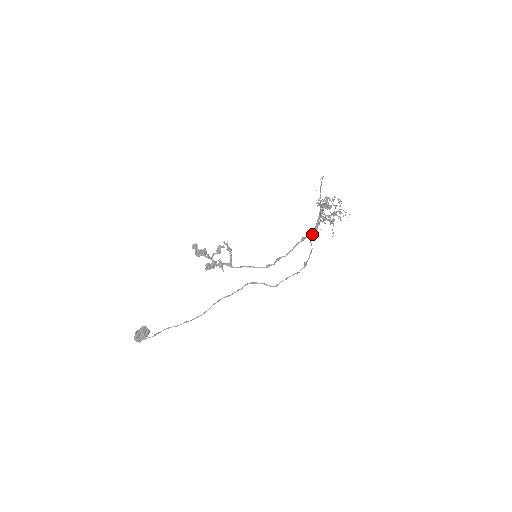
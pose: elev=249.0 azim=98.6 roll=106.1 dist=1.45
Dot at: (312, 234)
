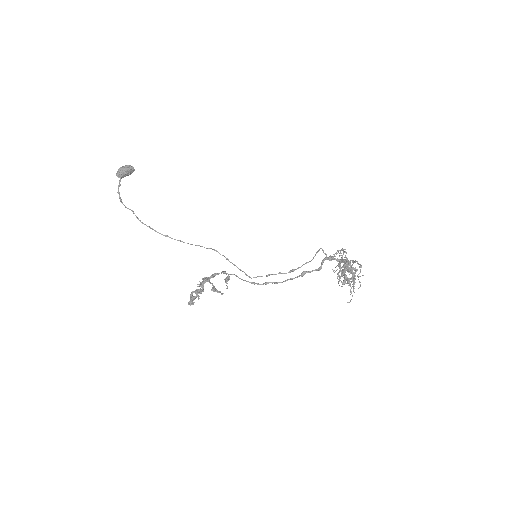
Dot at: occluded
